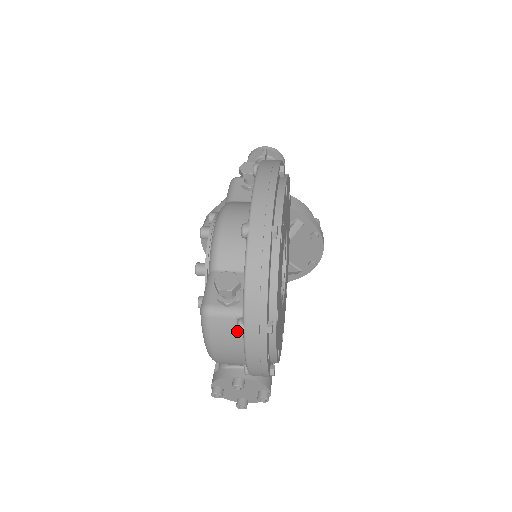
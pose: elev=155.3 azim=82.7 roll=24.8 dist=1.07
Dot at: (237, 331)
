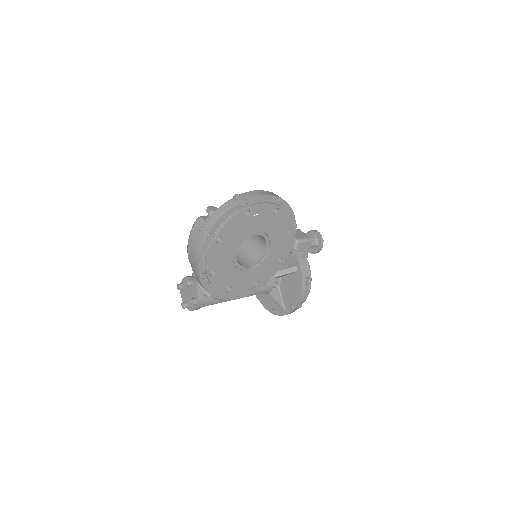
Dot at: occluded
